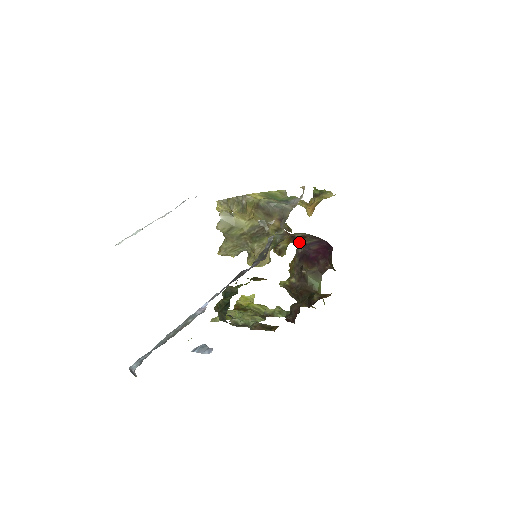
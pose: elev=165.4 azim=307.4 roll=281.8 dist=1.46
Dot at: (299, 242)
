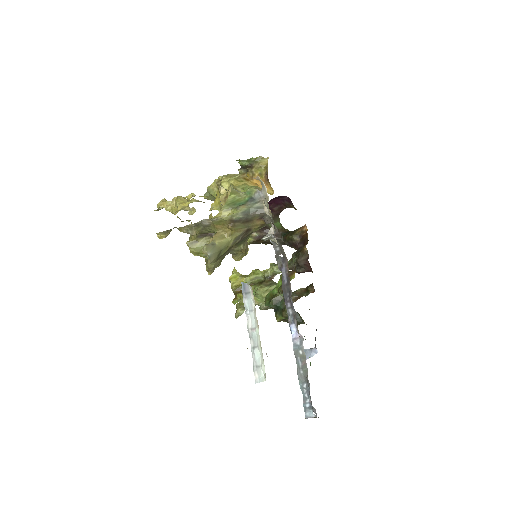
Dot at: occluded
